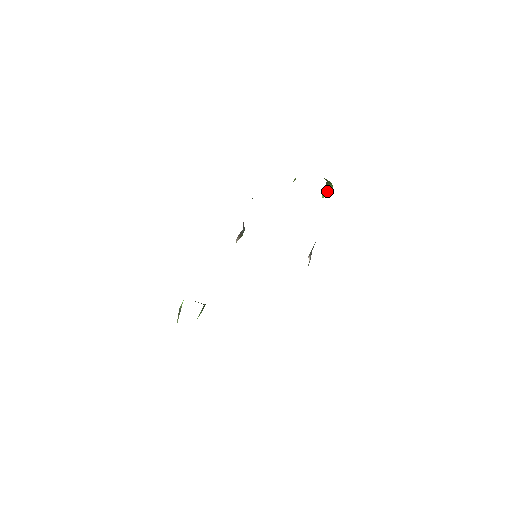
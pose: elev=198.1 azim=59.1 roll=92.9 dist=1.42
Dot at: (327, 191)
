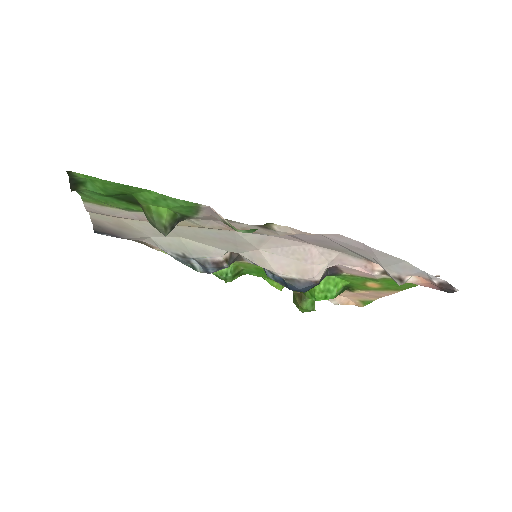
Dot at: (314, 302)
